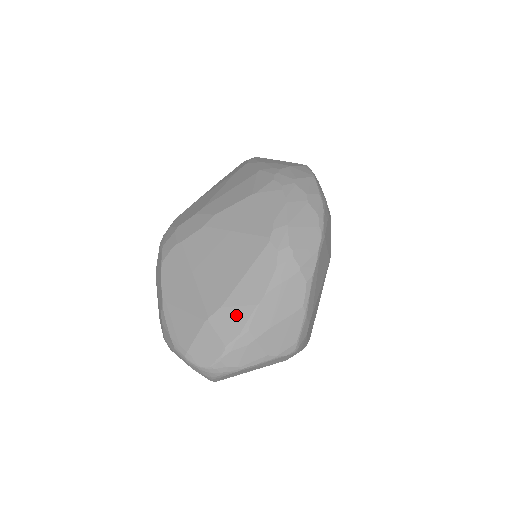
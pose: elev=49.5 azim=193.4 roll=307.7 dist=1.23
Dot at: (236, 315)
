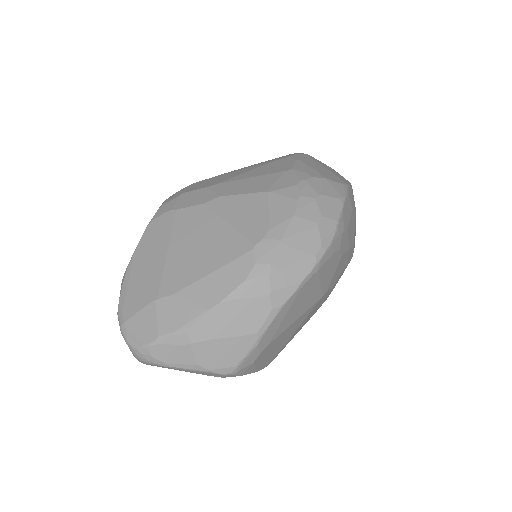
Dot at: (183, 310)
